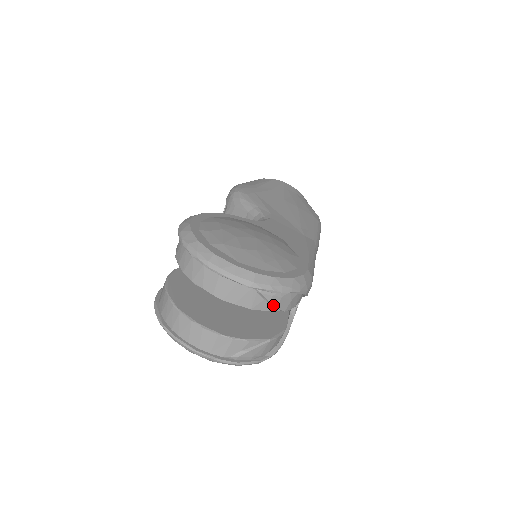
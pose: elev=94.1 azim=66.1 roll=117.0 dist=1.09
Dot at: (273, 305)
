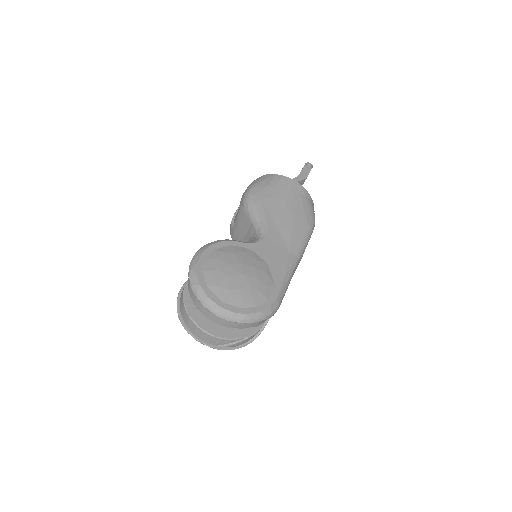
Dot at: (246, 327)
